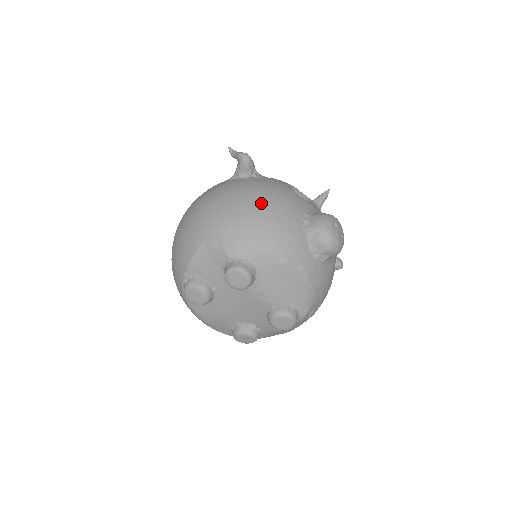
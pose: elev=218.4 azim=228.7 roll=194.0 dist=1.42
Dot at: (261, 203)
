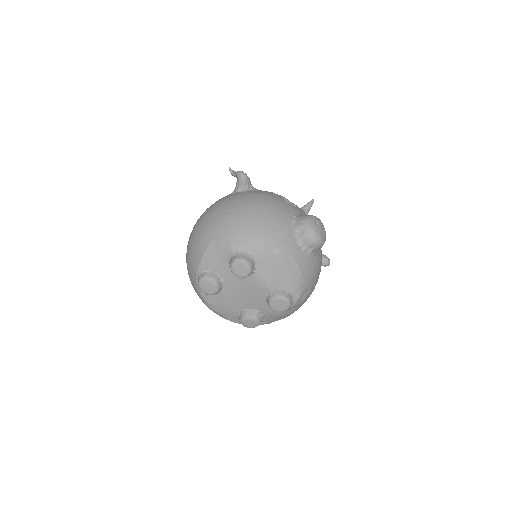
Dot at: (257, 208)
